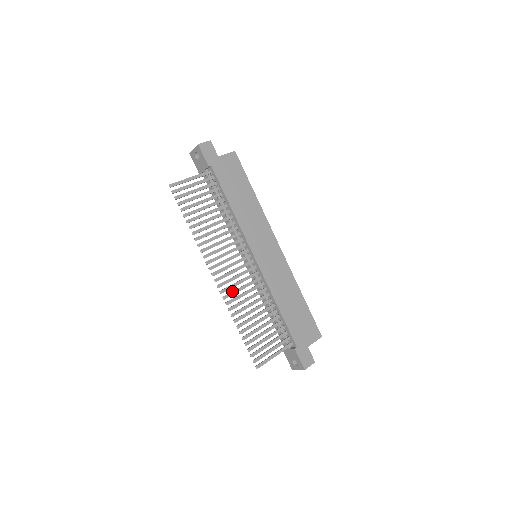
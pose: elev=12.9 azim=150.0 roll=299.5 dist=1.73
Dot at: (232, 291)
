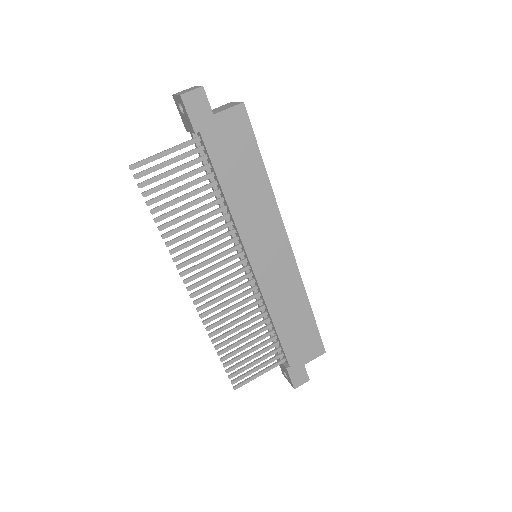
Dot at: (213, 307)
